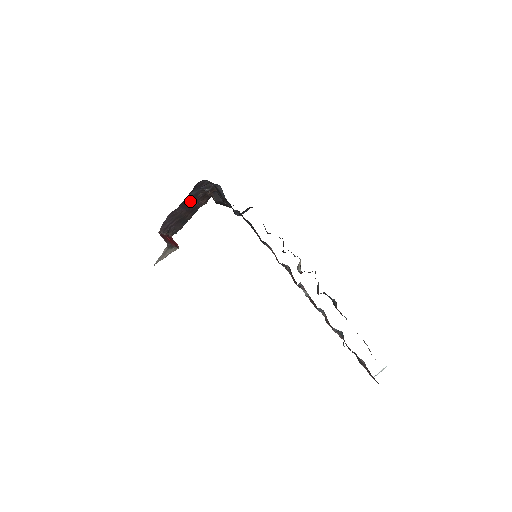
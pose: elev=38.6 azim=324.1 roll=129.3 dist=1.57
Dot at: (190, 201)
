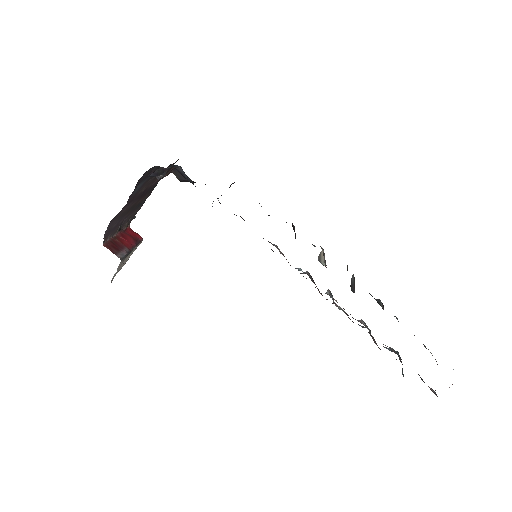
Dot at: occluded
